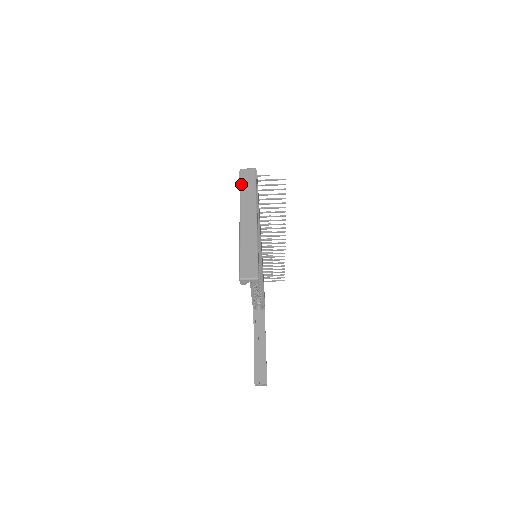
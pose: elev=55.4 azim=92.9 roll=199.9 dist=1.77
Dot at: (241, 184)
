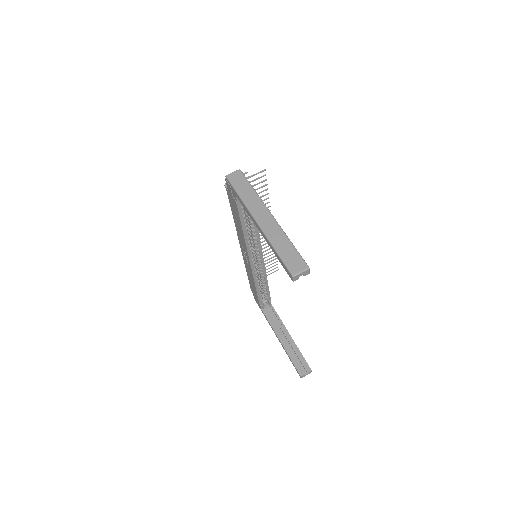
Dot at: (236, 189)
